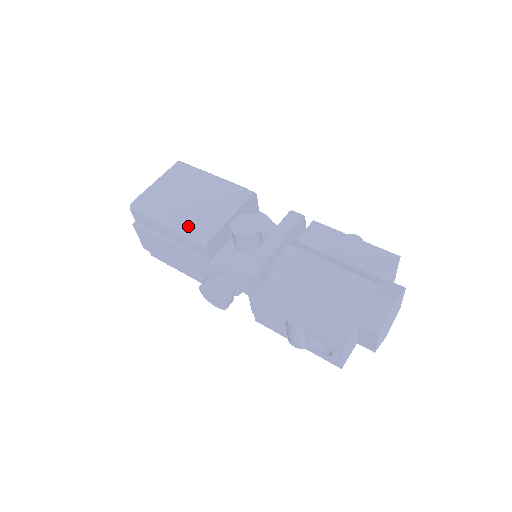
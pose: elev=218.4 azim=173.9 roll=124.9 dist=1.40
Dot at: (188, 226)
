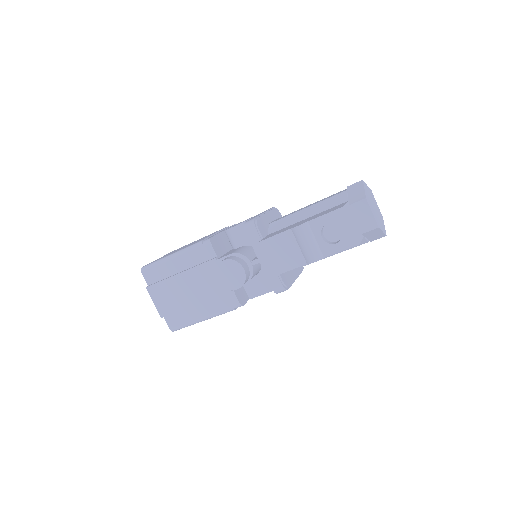
Dot at: (191, 245)
